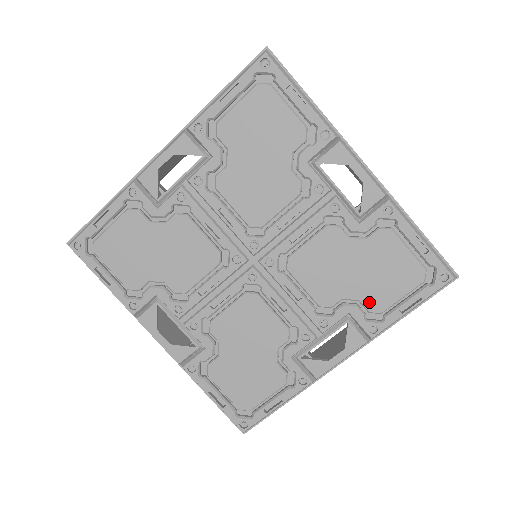
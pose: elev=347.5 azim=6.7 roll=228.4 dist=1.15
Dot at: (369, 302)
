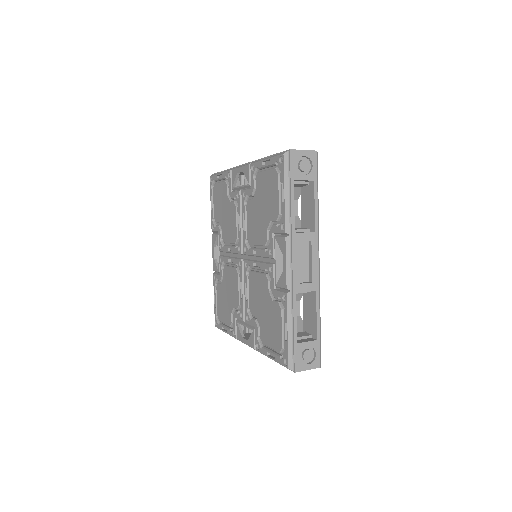
Dot at: (273, 216)
